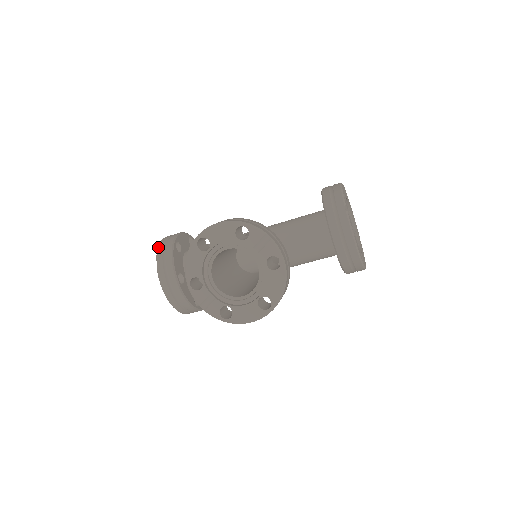
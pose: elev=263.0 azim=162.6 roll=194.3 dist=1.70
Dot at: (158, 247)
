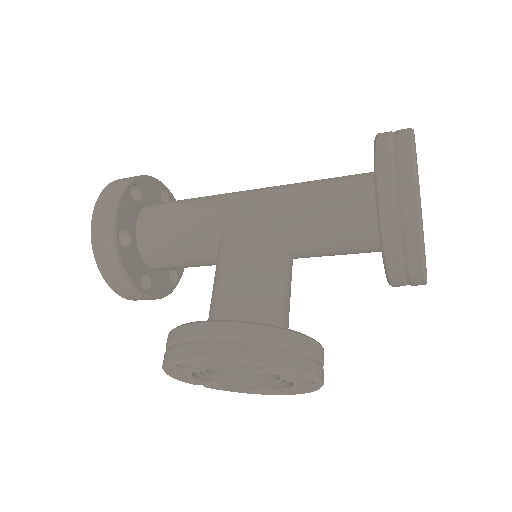
Dot at: (92, 247)
